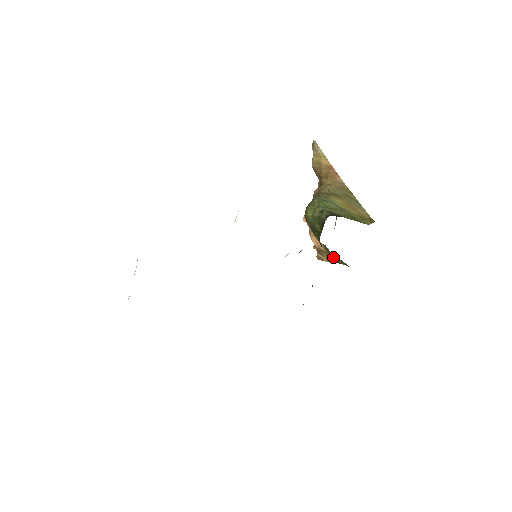
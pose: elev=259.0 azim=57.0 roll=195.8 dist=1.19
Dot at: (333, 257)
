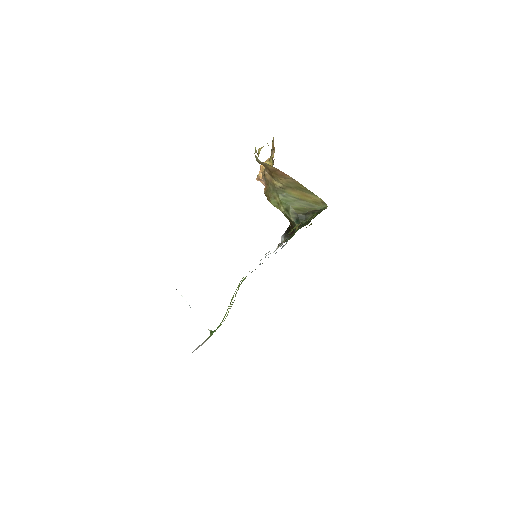
Dot at: occluded
